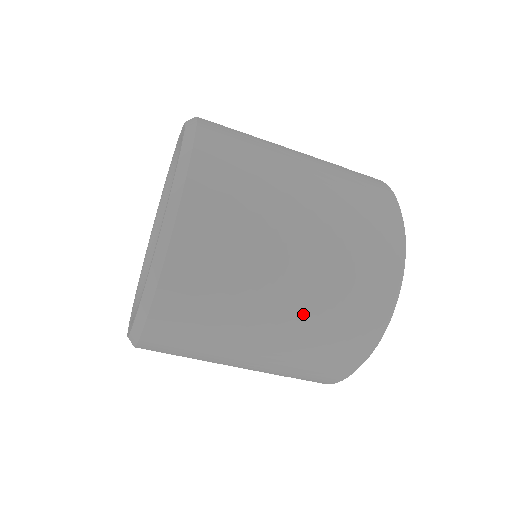
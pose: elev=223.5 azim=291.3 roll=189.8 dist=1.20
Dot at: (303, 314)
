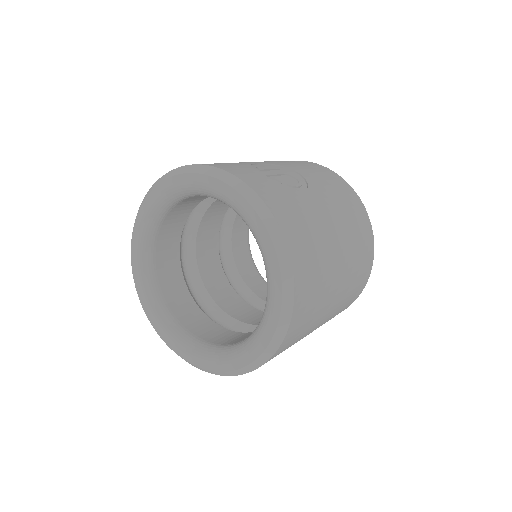
Dot at: occluded
